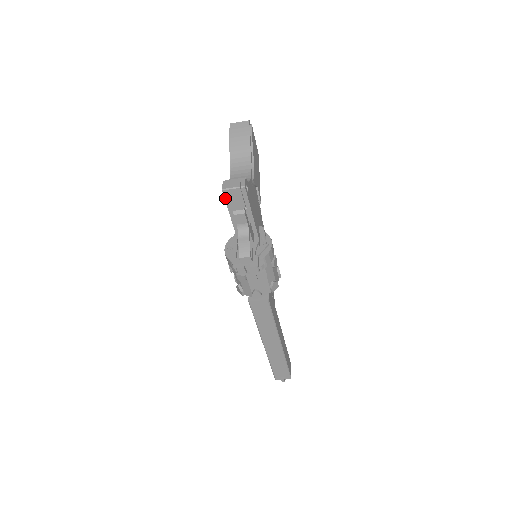
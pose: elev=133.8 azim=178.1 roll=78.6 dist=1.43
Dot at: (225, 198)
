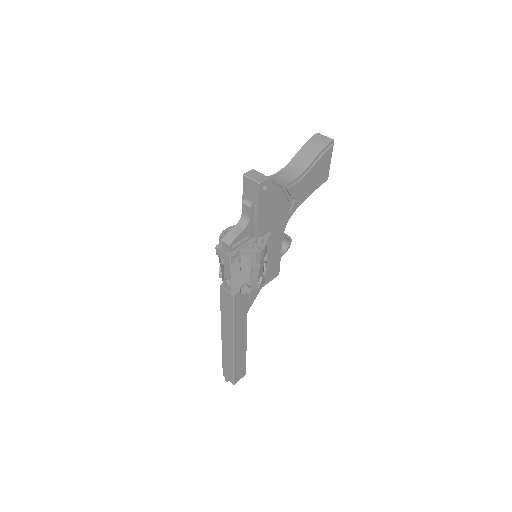
Dot at: (243, 184)
